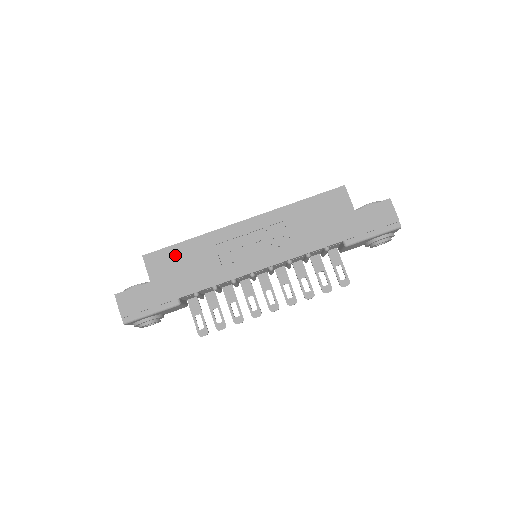
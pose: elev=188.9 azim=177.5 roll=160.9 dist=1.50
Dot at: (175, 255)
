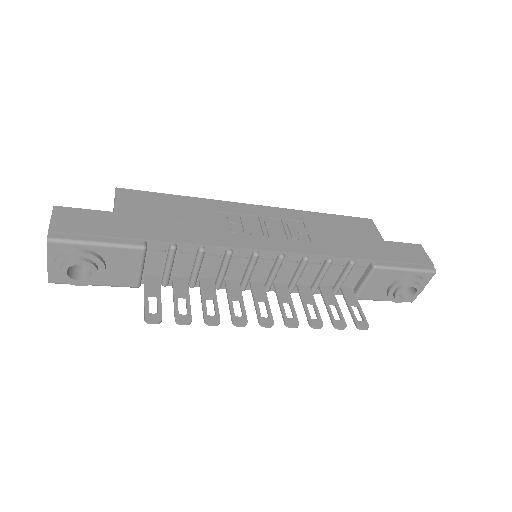
Dot at: (160, 201)
